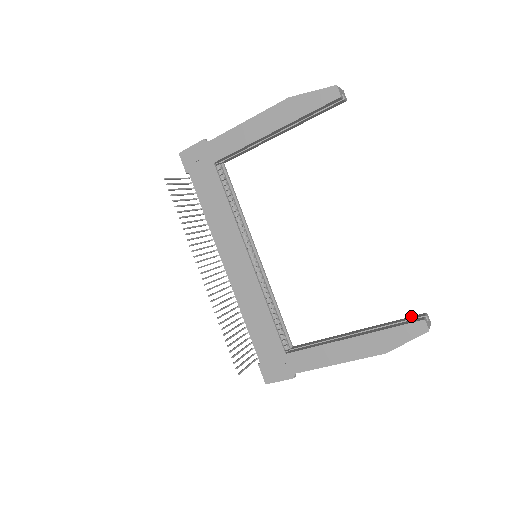
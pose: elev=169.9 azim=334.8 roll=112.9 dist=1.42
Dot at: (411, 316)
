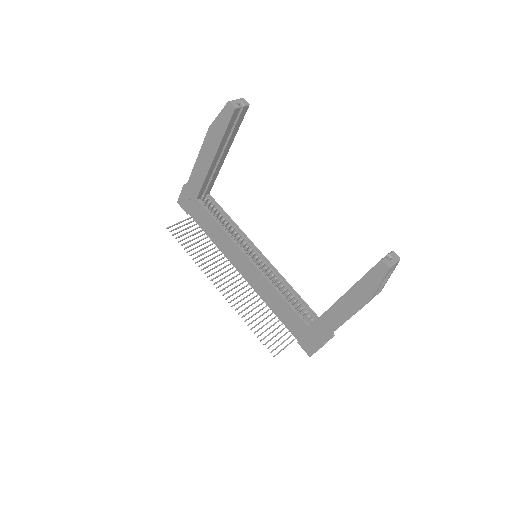
Dot at: occluded
